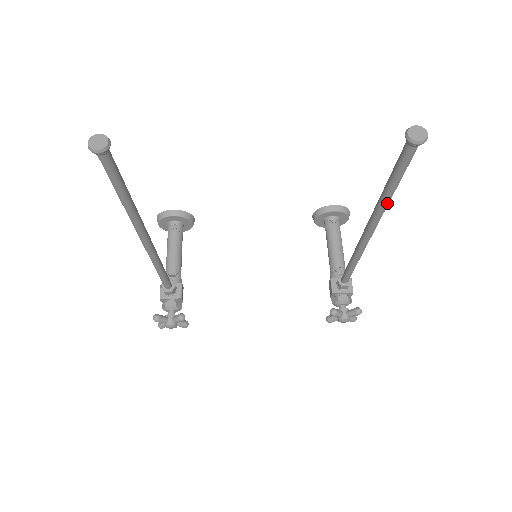
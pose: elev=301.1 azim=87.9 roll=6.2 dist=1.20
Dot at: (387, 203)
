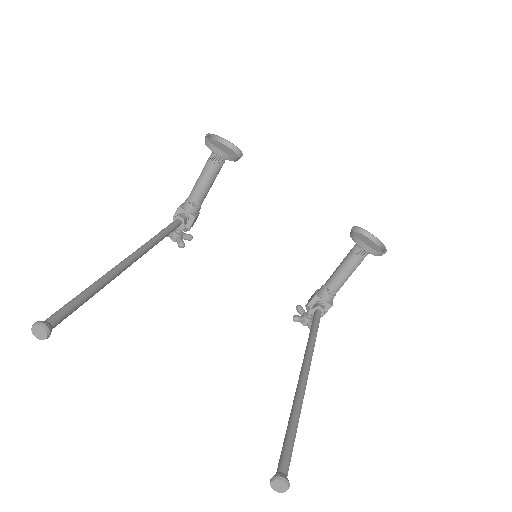
Dot at: occluded
